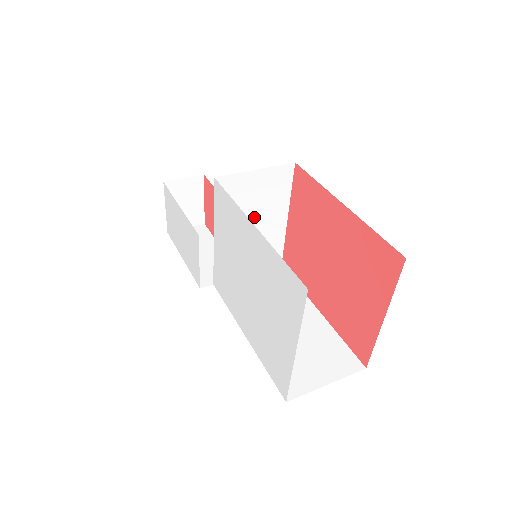
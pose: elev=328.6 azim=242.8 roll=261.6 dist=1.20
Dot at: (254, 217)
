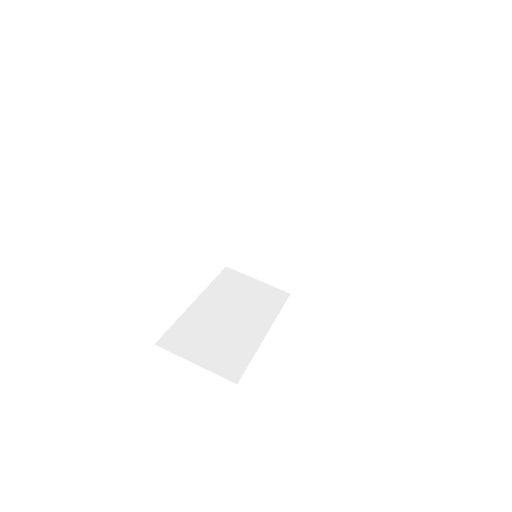
Dot at: (275, 225)
